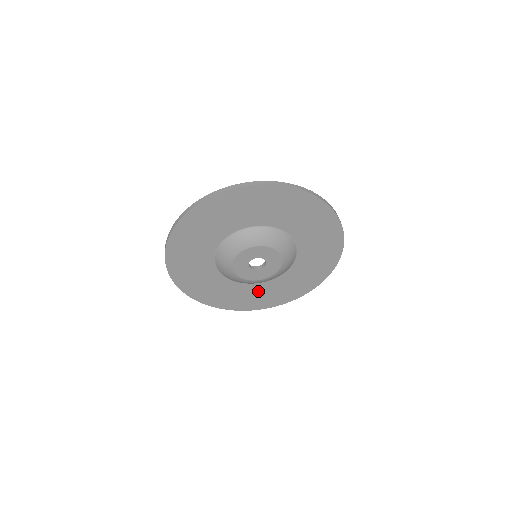
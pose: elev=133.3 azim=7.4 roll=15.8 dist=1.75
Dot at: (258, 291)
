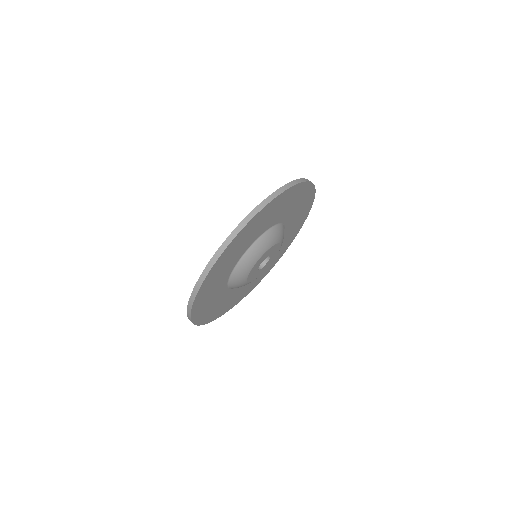
Dot at: occluded
